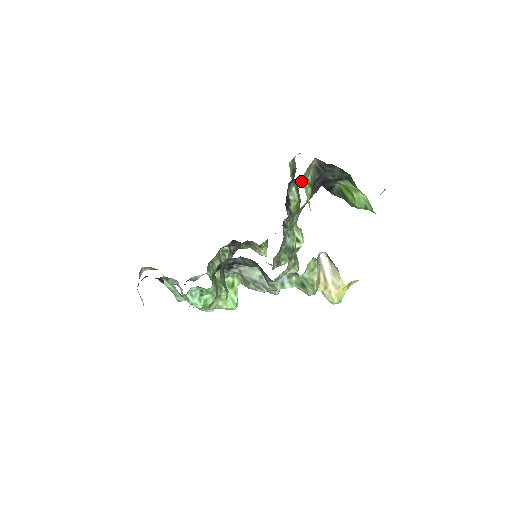
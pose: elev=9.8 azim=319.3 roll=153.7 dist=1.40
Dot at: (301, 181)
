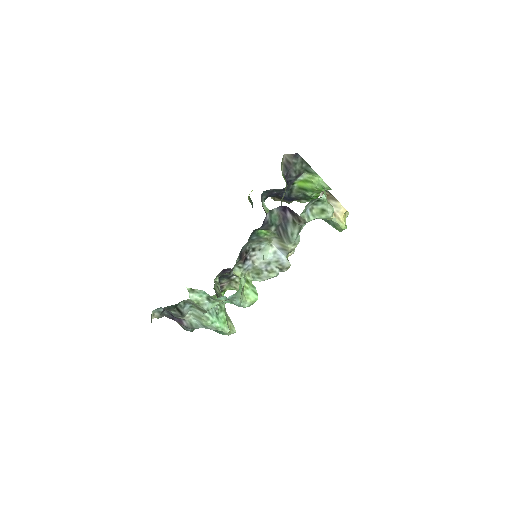
Dot at: (268, 195)
